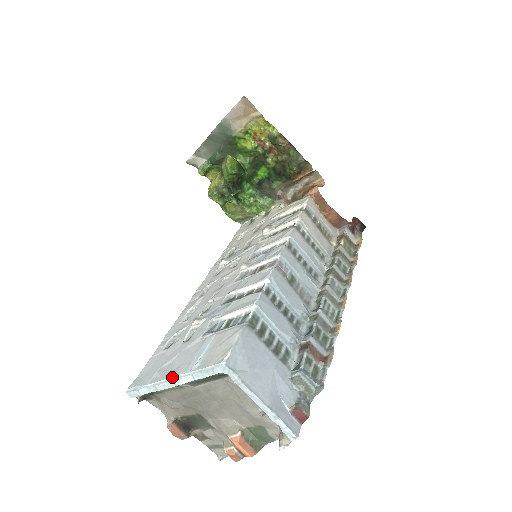
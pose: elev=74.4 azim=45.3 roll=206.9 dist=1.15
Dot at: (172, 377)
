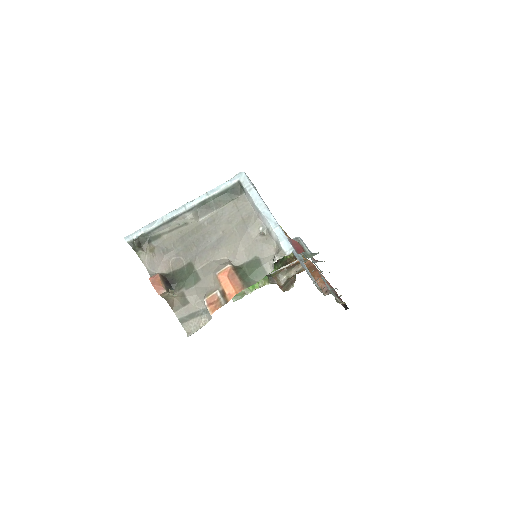
Dot at: (184, 205)
